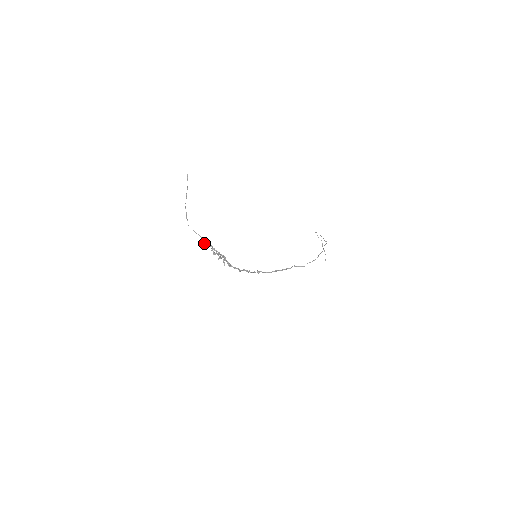
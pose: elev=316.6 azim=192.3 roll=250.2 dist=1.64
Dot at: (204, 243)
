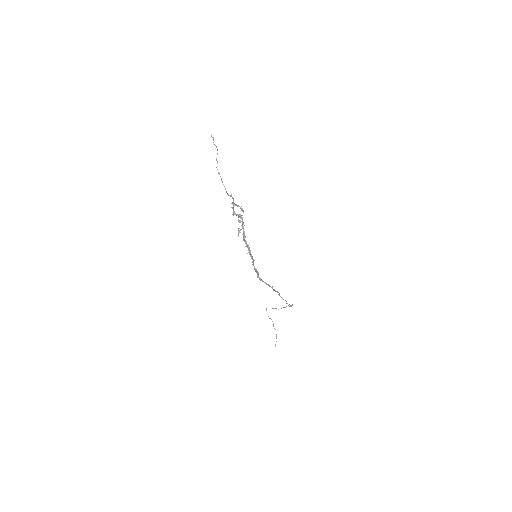
Dot at: occluded
